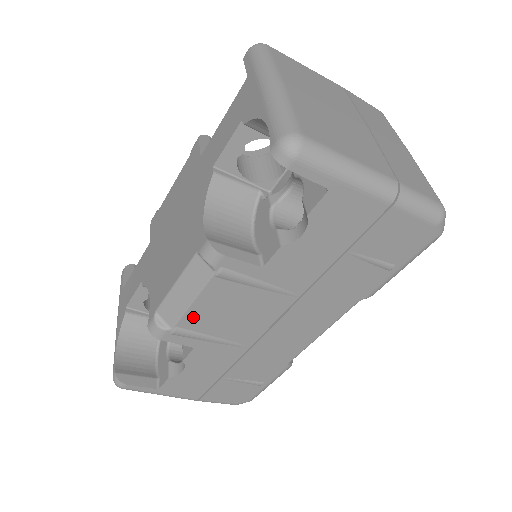
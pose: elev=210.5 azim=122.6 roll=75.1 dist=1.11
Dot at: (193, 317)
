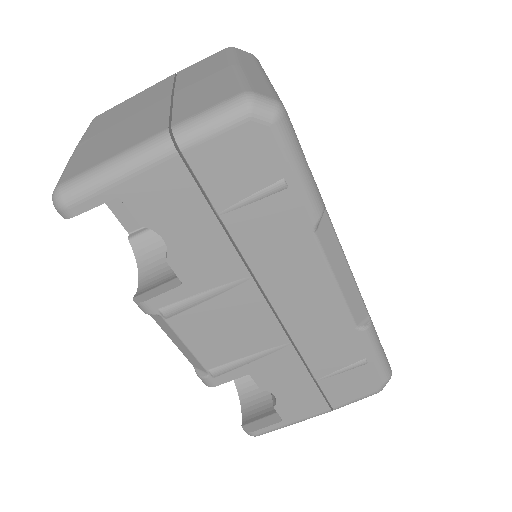
Dot at: (206, 355)
